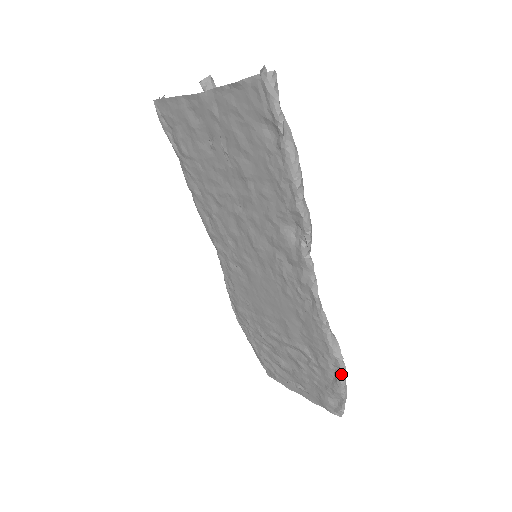
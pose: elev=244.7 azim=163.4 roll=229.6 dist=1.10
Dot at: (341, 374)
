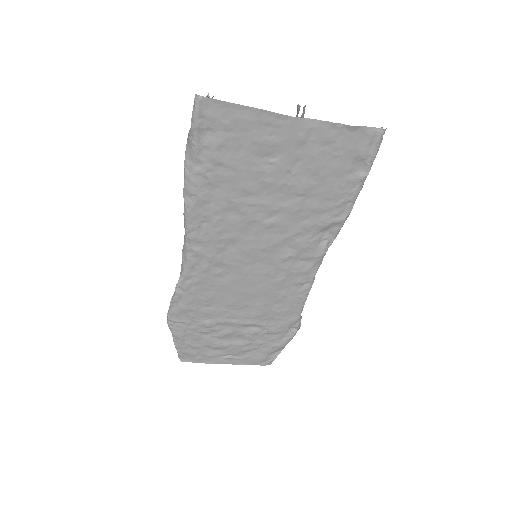
Dot at: (296, 332)
